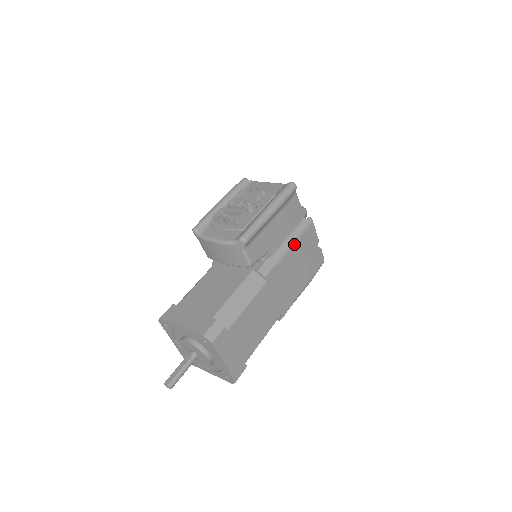
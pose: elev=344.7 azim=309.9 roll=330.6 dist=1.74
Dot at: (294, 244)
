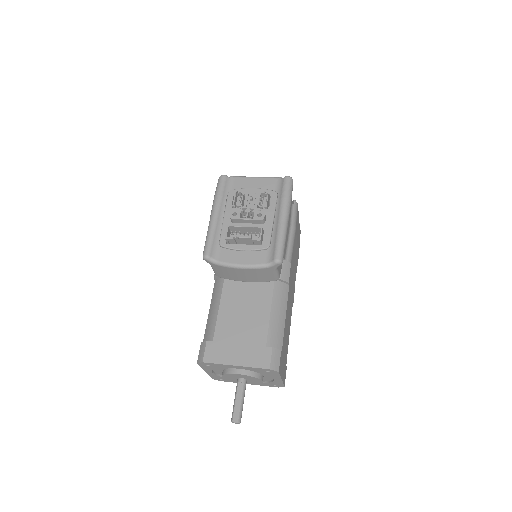
Dot at: (294, 236)
